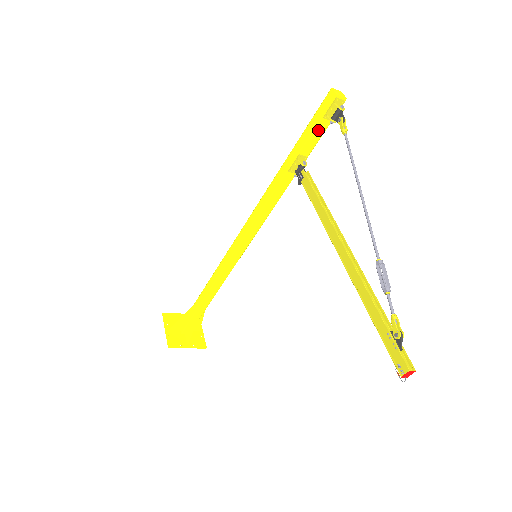
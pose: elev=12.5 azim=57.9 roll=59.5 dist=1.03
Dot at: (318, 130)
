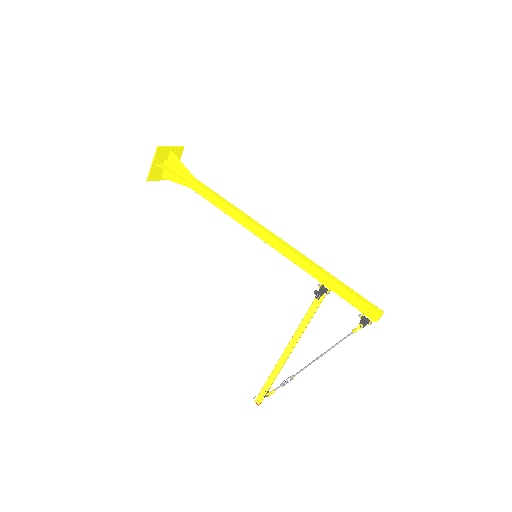
Dot at: (353, 304)
